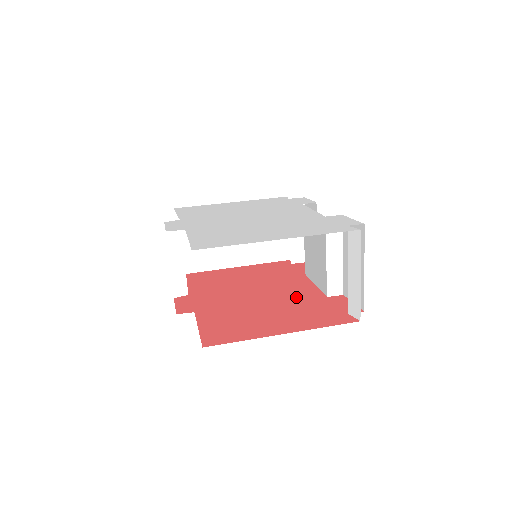
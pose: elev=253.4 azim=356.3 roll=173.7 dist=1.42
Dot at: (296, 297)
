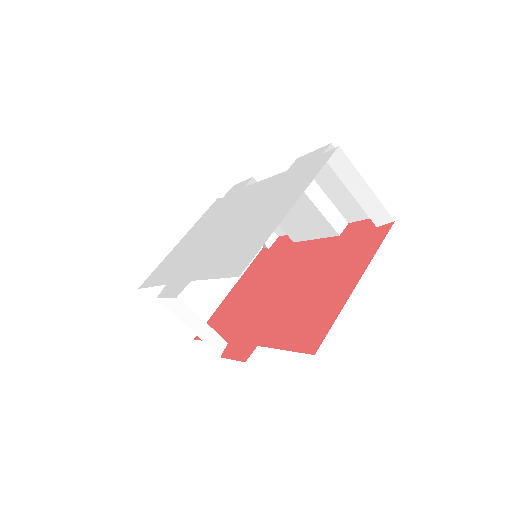
Dot at: (317, 258)
